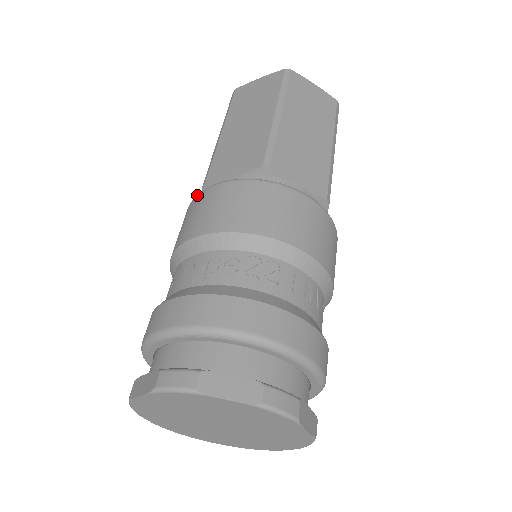
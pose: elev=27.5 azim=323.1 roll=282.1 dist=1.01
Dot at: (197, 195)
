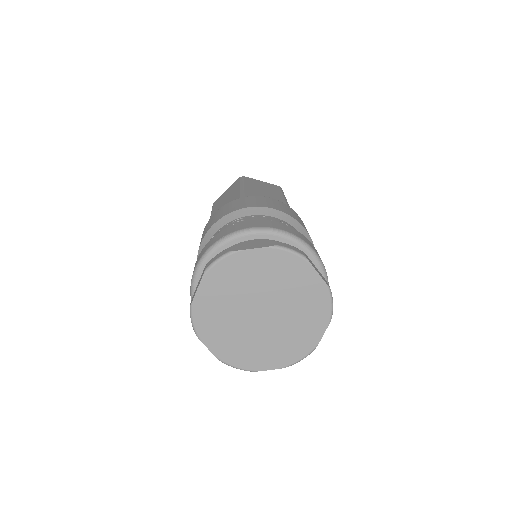
Dot at: (250, 196)
